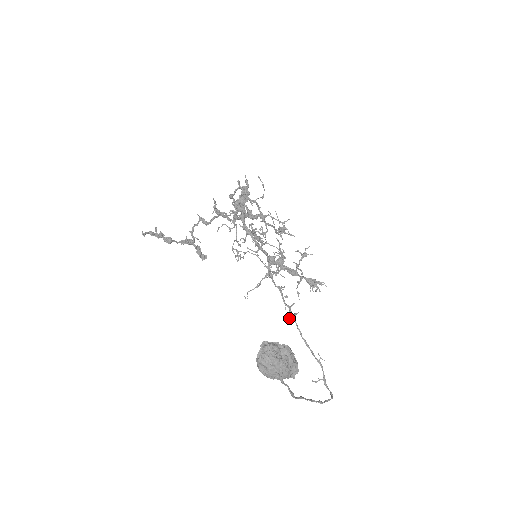
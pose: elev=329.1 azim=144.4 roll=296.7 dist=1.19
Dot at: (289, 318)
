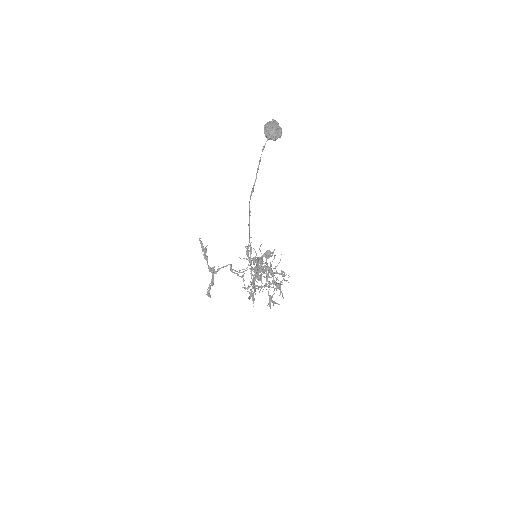
Dot at: (251, 282)
